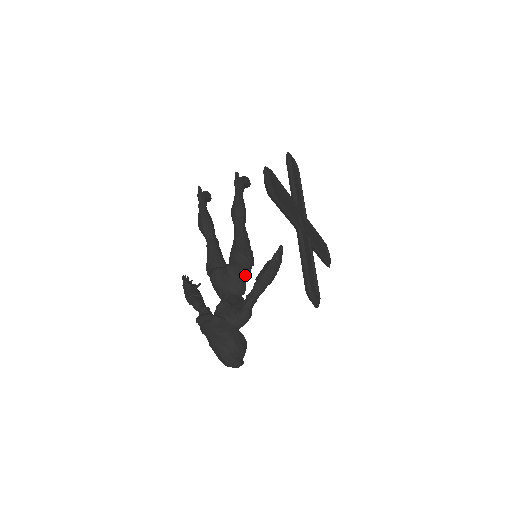
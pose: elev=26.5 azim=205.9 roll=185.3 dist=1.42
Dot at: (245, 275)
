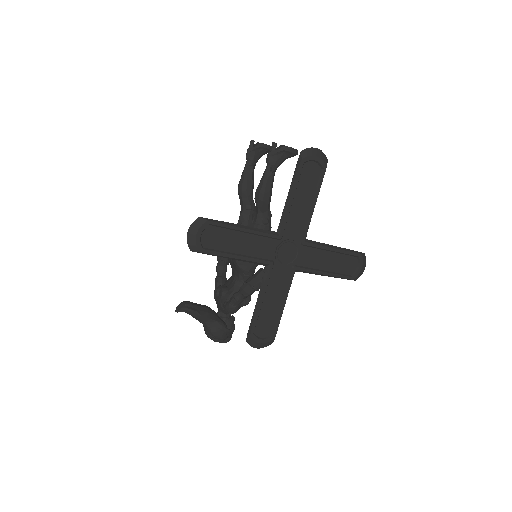
Dot at: (249, 267)
